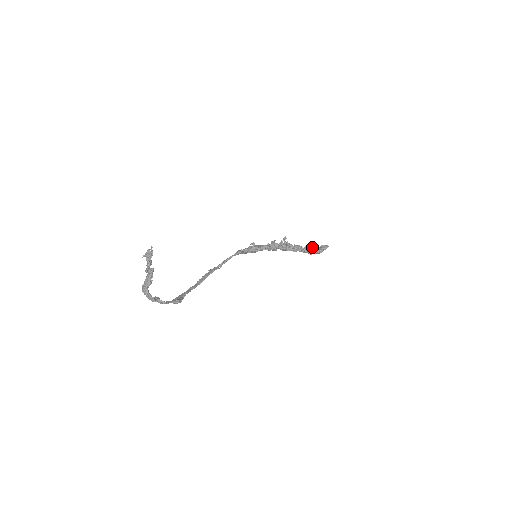
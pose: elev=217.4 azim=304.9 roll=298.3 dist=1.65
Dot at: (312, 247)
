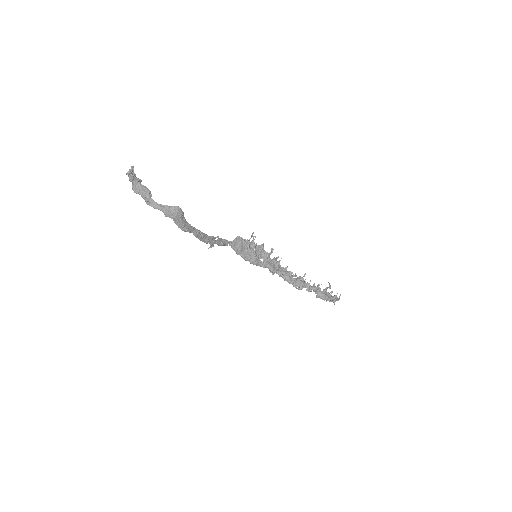
Dot at: occluded
